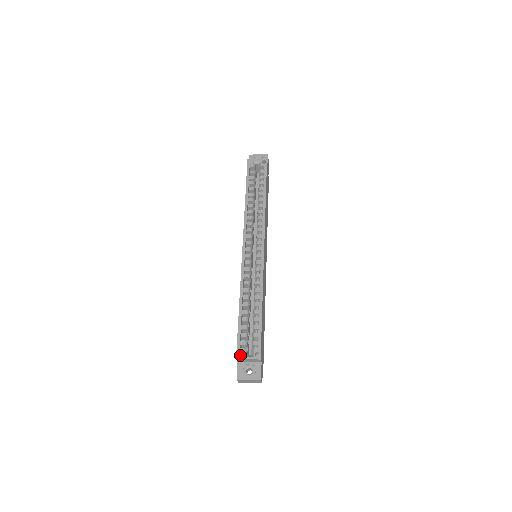
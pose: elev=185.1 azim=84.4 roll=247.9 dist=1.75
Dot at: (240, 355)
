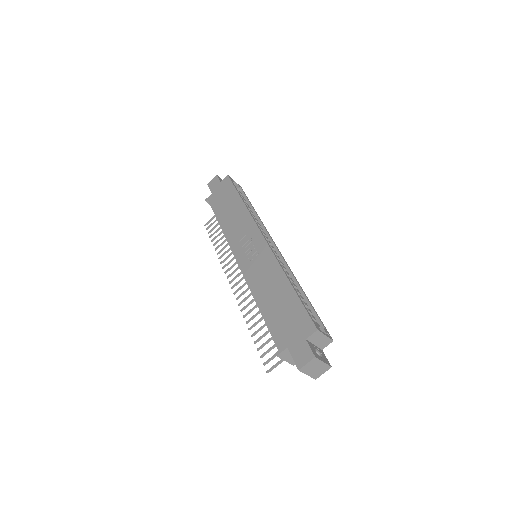
Dot at: (318, 327)
